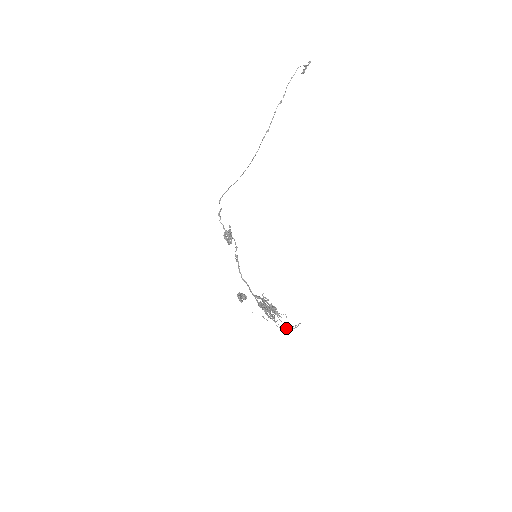
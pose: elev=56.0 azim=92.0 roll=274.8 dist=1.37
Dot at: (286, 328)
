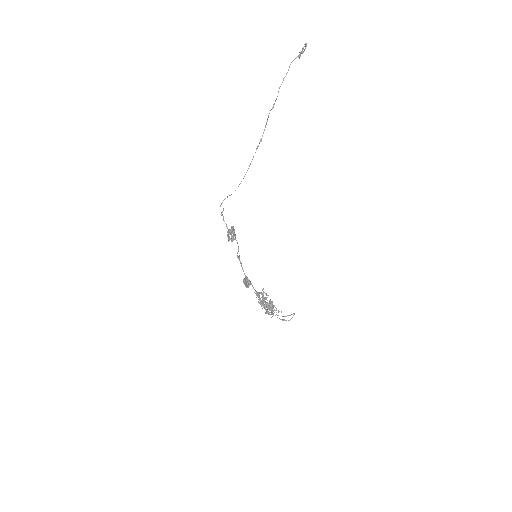
Dot at: (282, 320)
